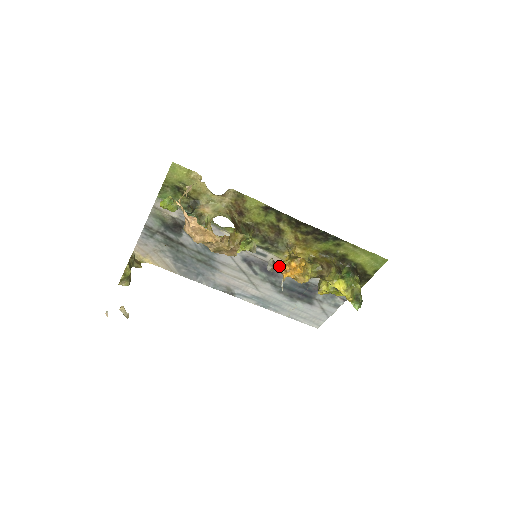
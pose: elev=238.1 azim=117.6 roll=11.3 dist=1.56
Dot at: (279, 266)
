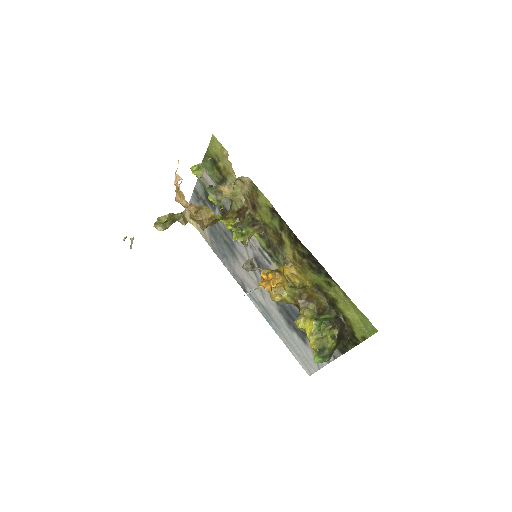
Dot at: occluded
